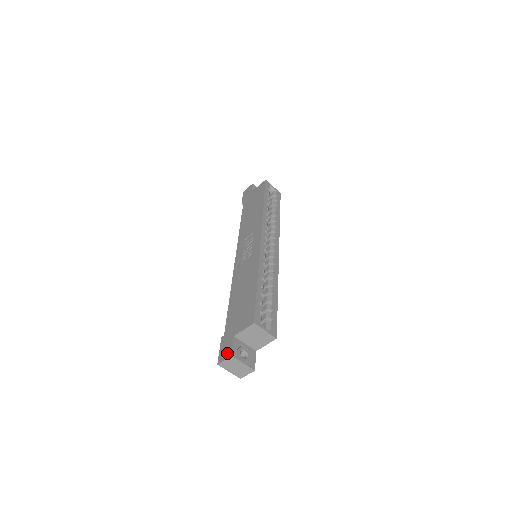
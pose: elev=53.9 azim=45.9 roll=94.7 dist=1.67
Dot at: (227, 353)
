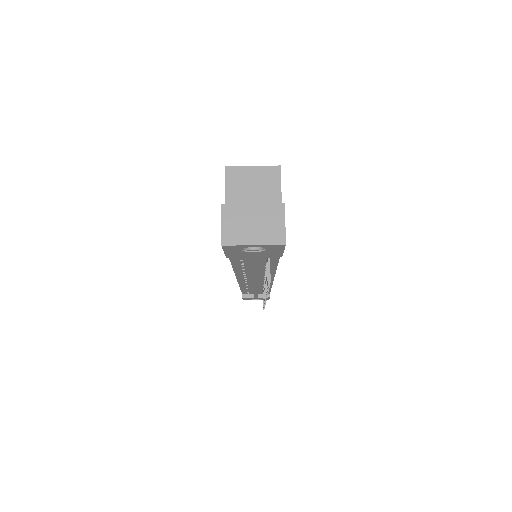
Dot at: occluded
